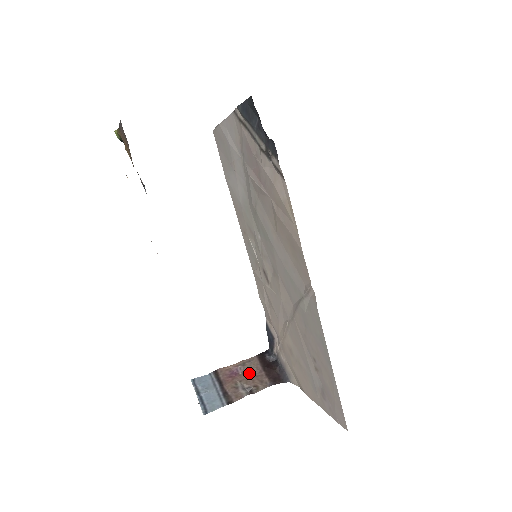
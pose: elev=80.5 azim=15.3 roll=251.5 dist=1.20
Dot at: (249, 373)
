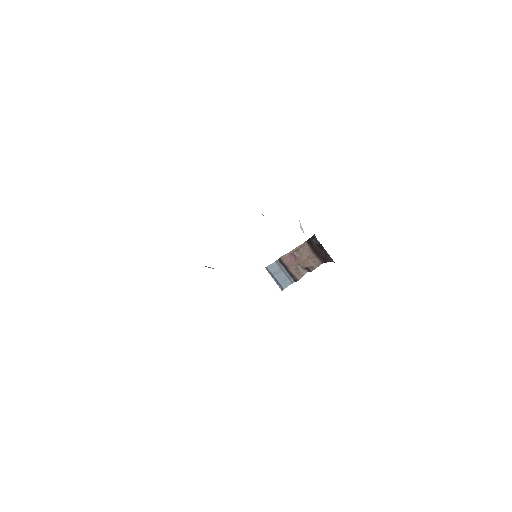
Dot at: (304, 257)
